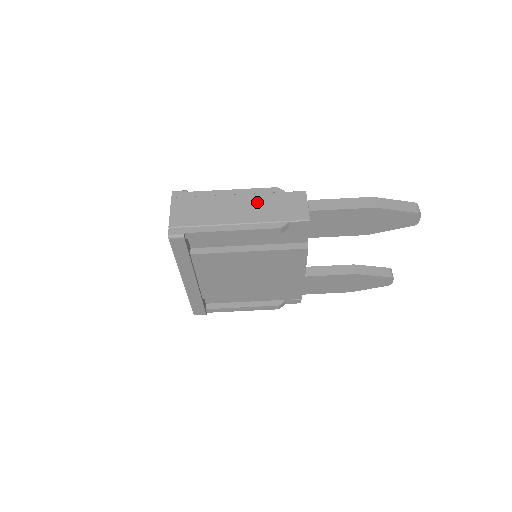
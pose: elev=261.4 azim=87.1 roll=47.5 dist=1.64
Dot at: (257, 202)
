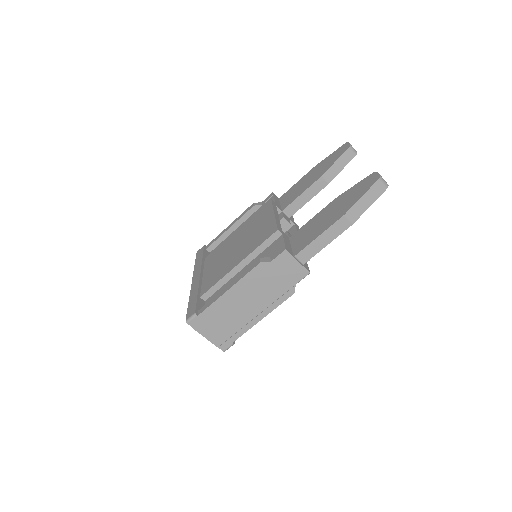
Dot at: (258, 287)
